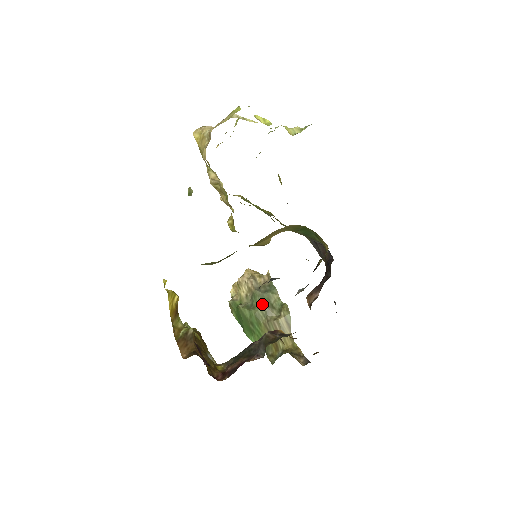
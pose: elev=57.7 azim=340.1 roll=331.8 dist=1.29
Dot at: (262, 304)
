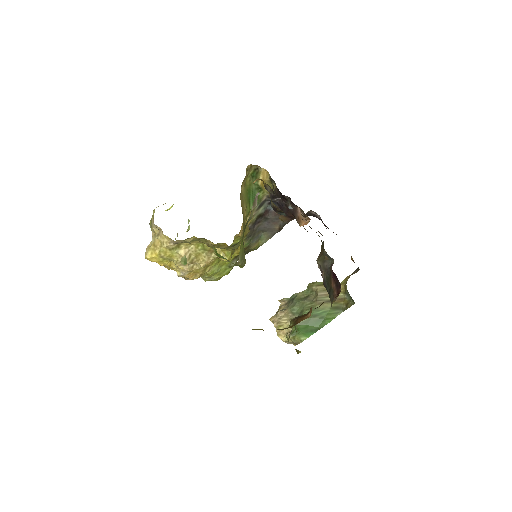
Dot at: (301, 303)
